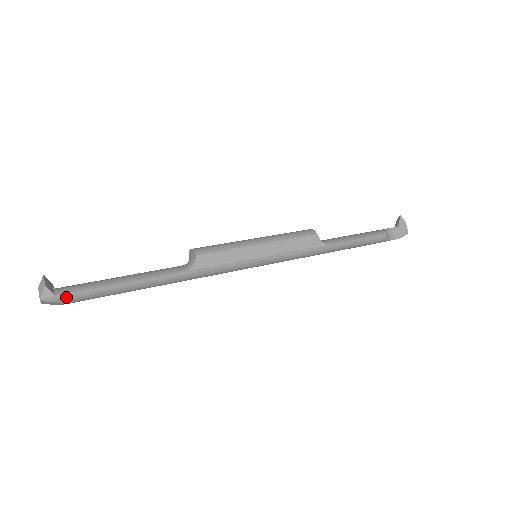
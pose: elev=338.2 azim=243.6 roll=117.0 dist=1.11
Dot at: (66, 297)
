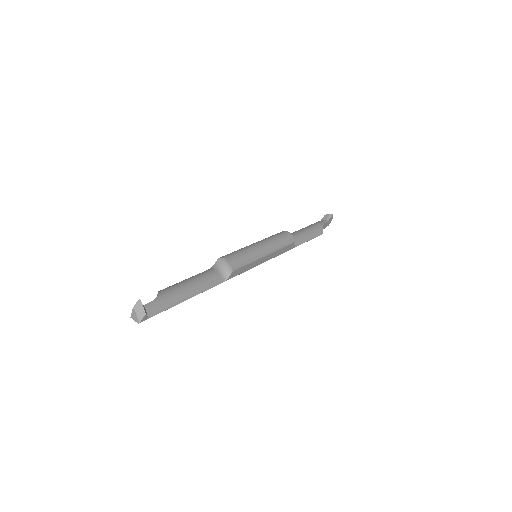
Dot at: occluded
